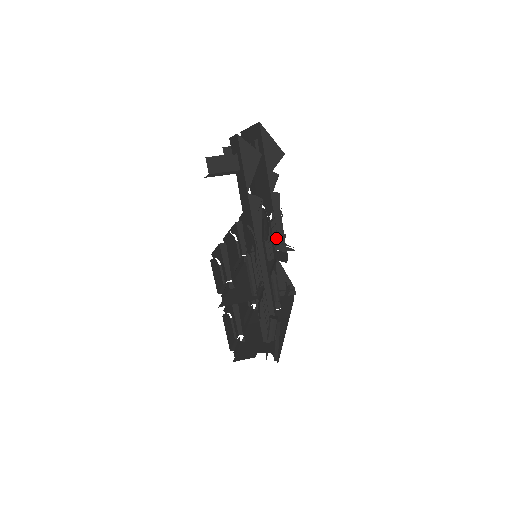
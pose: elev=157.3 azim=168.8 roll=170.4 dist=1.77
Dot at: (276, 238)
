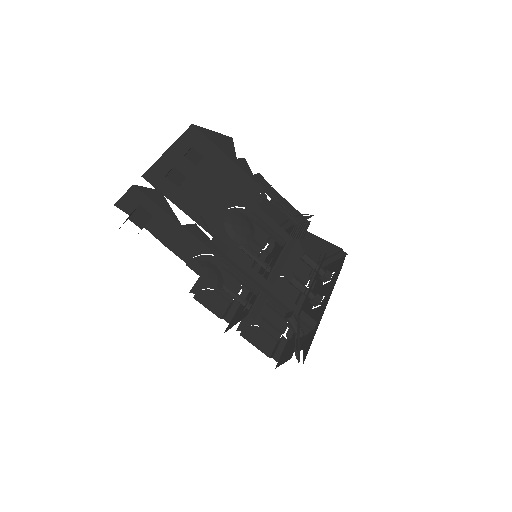
Dot at: (289, 213)
